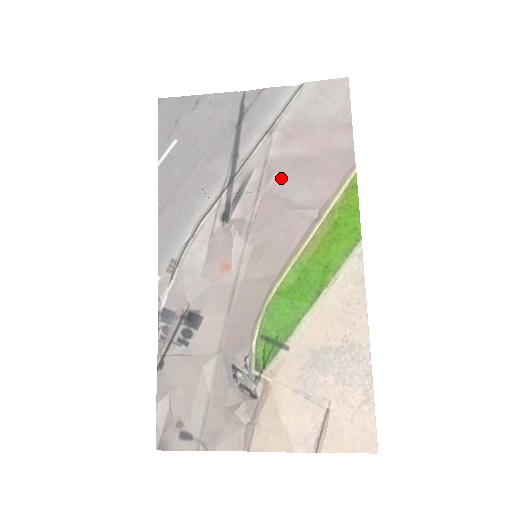
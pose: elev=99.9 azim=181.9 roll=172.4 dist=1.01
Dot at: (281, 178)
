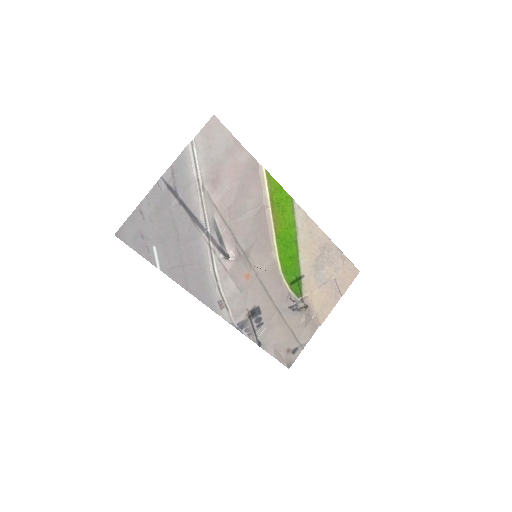
Dot at: (232, 208)
